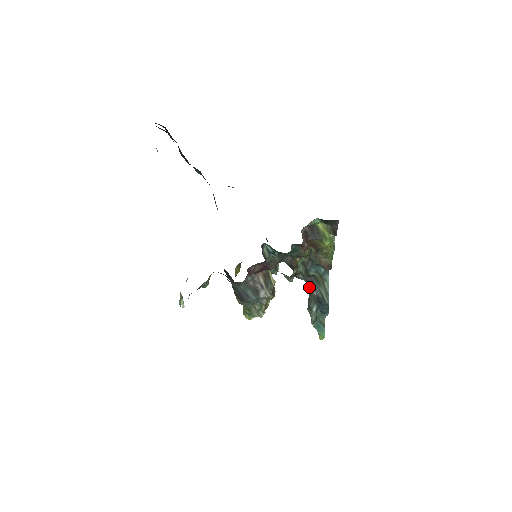
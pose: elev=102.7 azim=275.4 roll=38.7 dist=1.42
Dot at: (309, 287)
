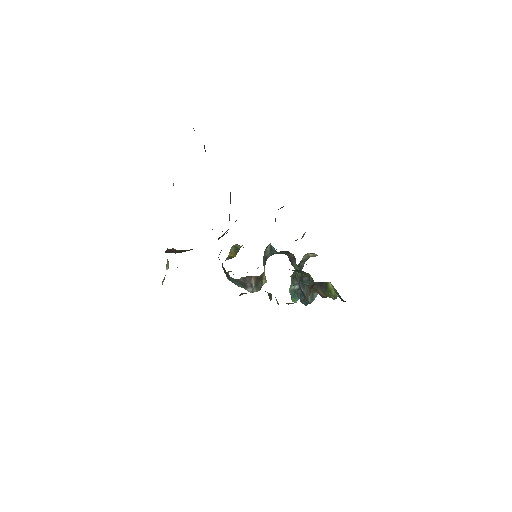
Dot at: (299, 280)
